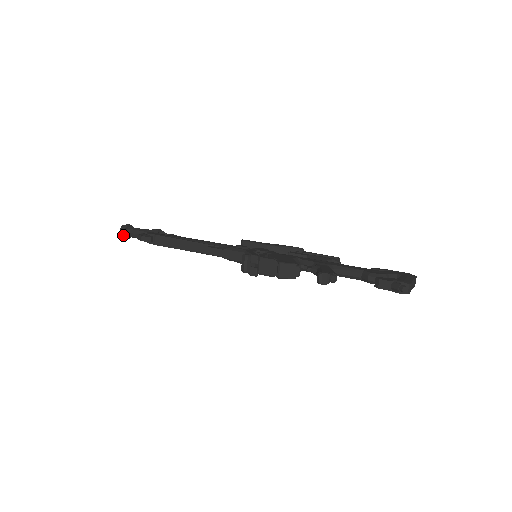
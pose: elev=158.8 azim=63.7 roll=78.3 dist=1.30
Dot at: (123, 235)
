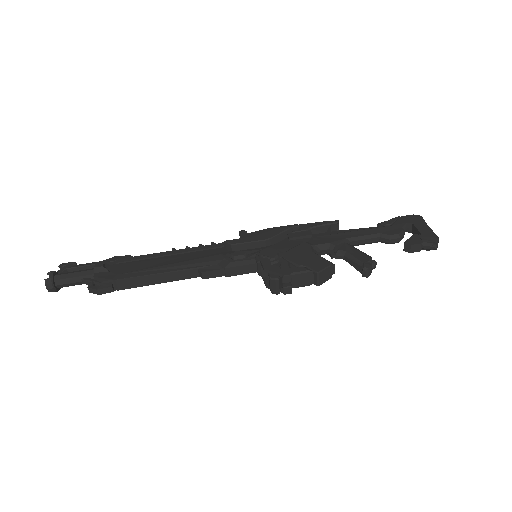
Dot at: (54, 291)
